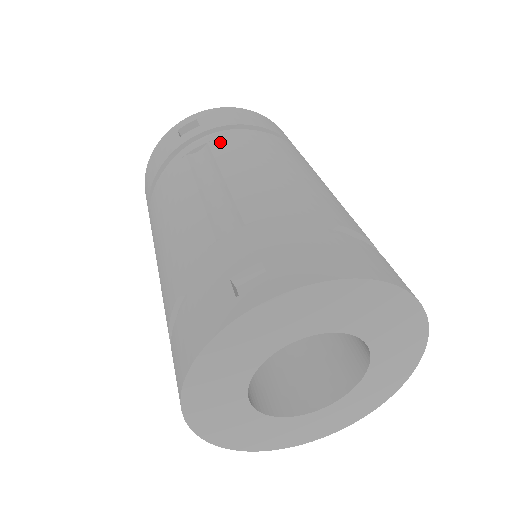
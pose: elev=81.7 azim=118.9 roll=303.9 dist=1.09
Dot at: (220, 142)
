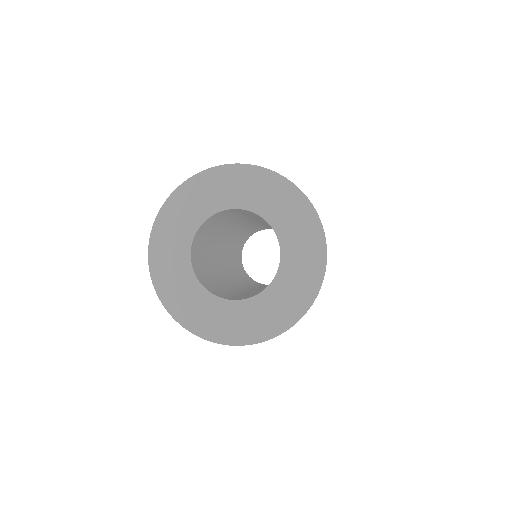
Dot at: occluded
